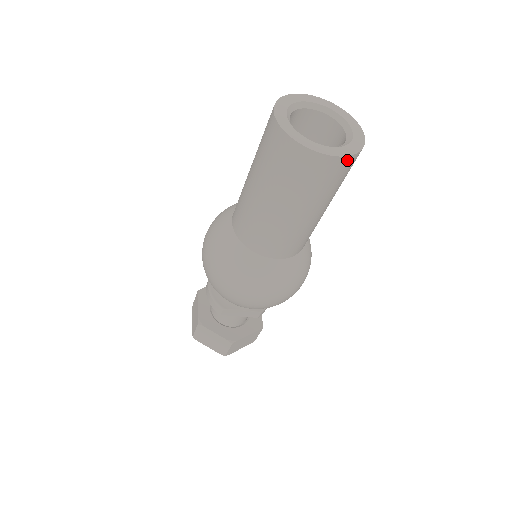
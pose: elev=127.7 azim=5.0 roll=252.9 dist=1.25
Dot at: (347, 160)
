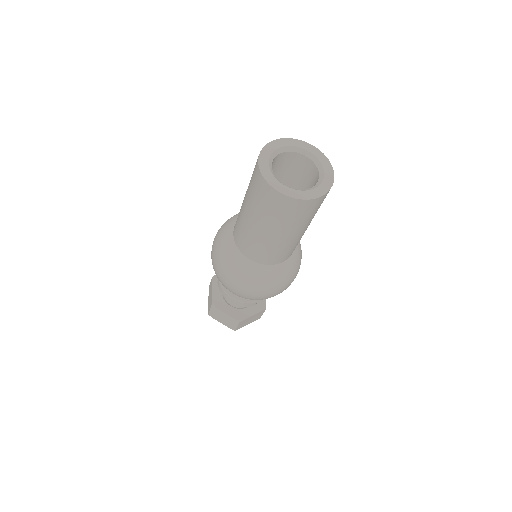
Dot at: (332, 177)
